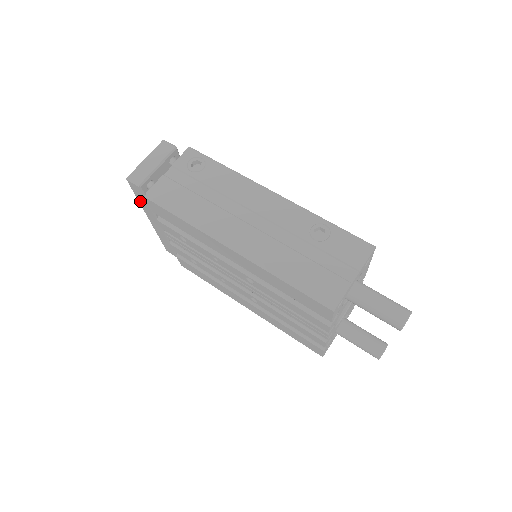
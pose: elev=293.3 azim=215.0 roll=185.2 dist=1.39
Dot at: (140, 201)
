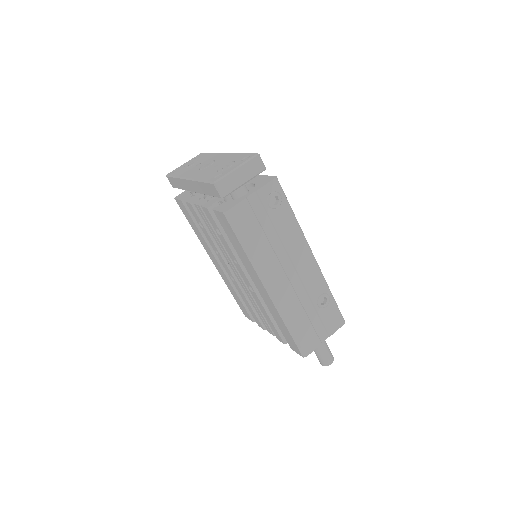
Dot at: (202, 184)
